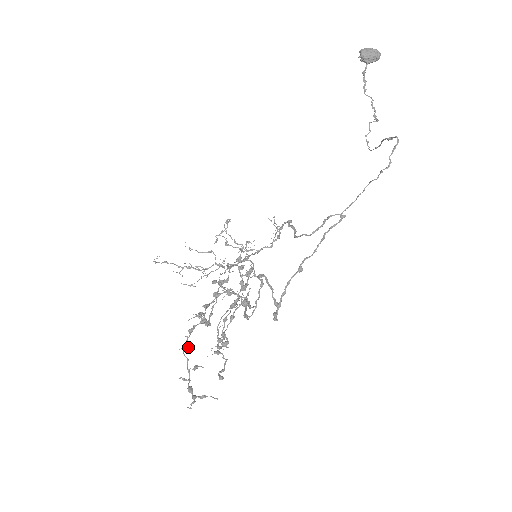
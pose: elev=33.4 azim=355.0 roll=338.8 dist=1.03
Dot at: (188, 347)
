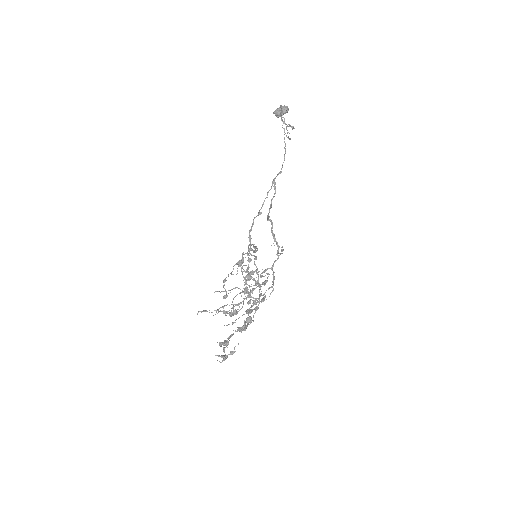
Dot at: occluded
